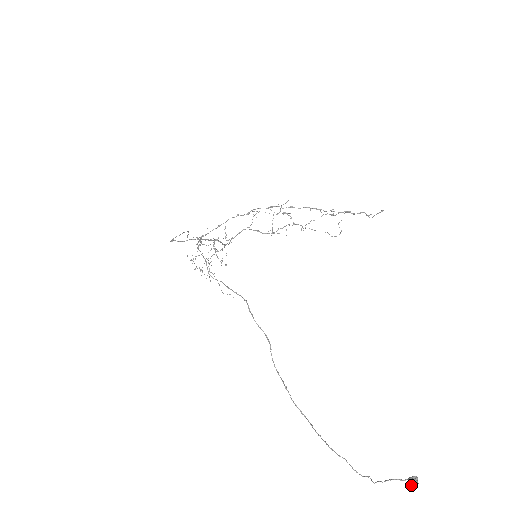
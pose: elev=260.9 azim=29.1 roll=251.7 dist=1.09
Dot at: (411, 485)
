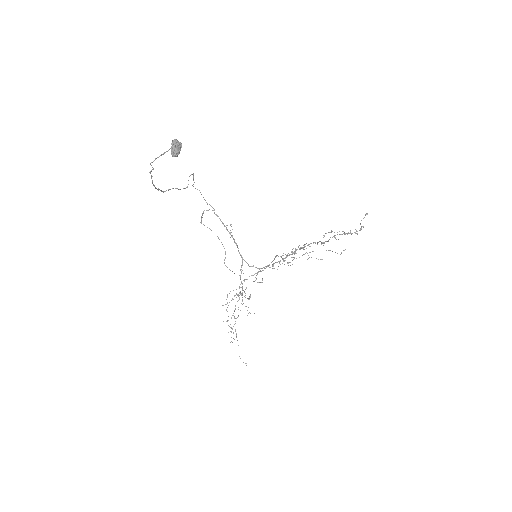
Dot at: (172, 147)
